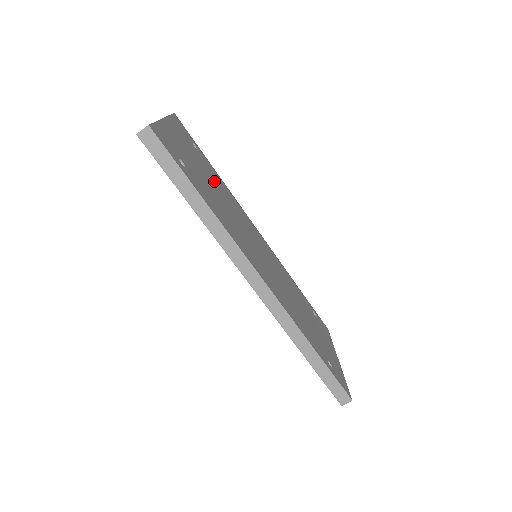
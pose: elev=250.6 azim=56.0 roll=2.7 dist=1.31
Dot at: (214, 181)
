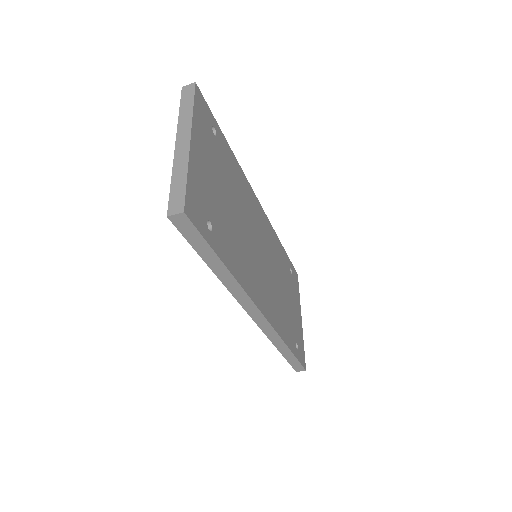
Dot at: (230, 184)
